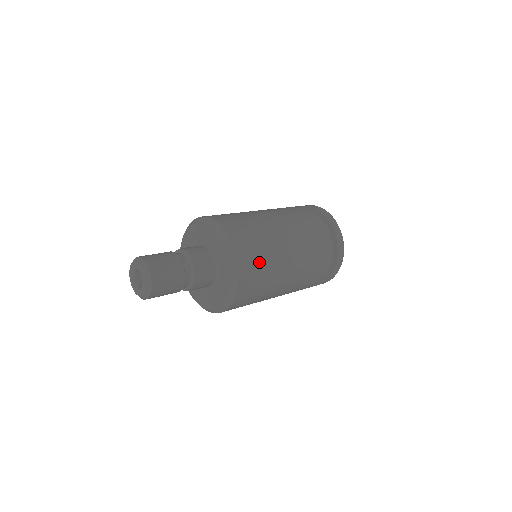
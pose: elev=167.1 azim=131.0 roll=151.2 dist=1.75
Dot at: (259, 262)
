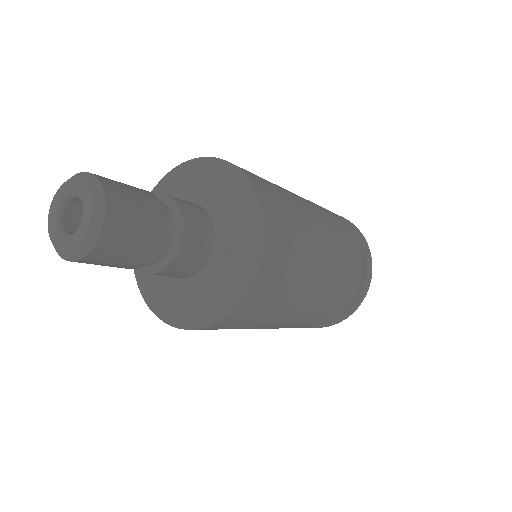
Dot at: (264, 180)
